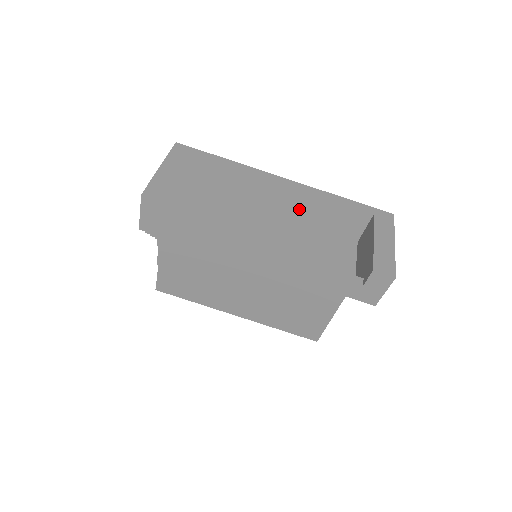
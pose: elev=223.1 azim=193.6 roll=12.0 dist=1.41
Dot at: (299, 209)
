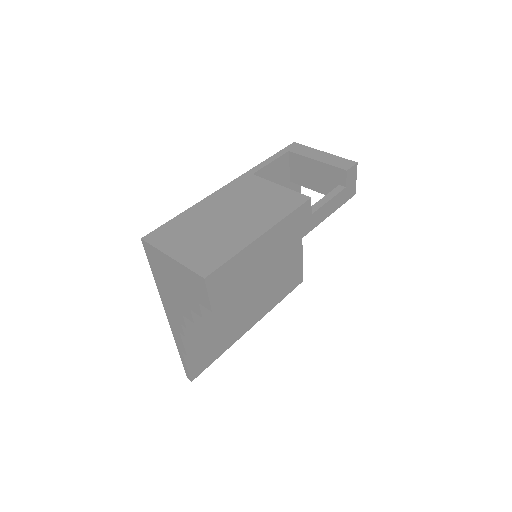
Dot at: (267, 188)
